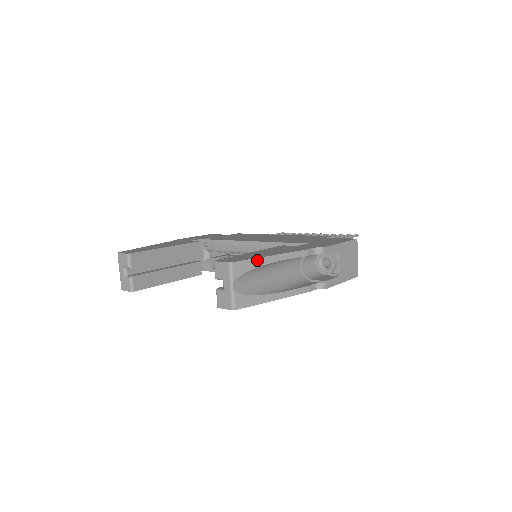
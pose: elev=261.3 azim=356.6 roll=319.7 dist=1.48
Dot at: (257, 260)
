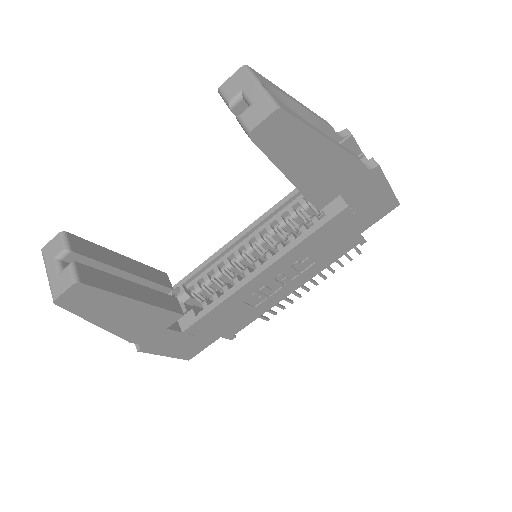
Dot at: (277, 88)
